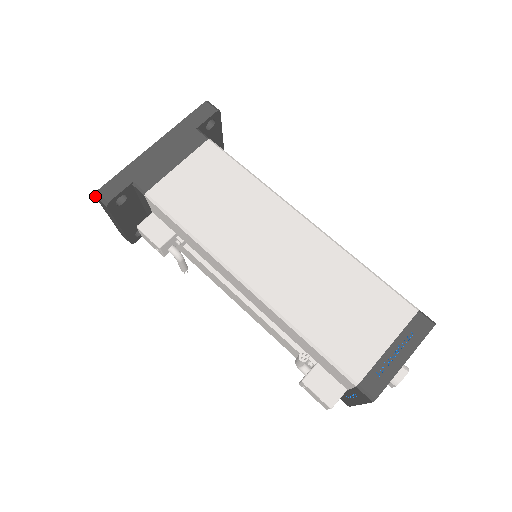
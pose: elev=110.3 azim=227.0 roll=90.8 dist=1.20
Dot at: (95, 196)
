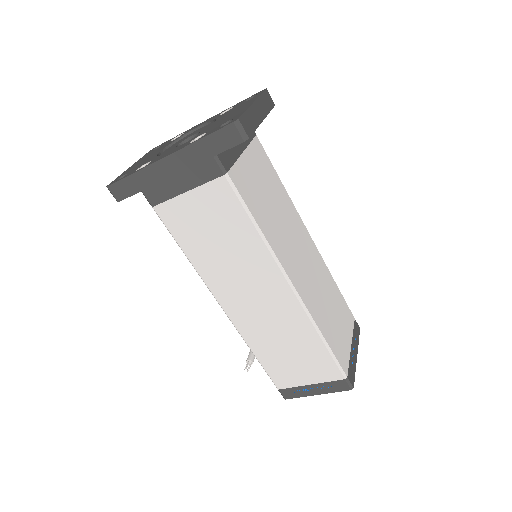
Dot at: (107, 187)
